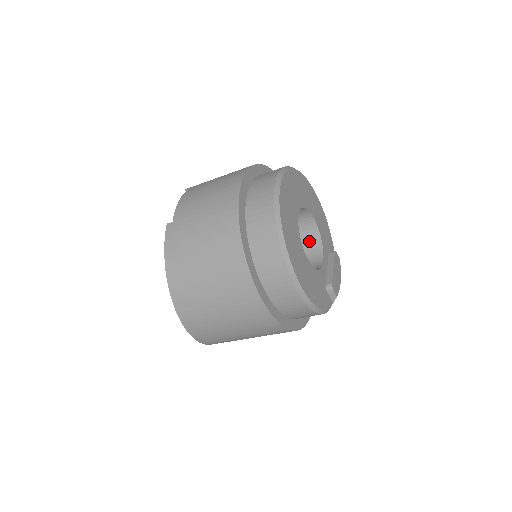
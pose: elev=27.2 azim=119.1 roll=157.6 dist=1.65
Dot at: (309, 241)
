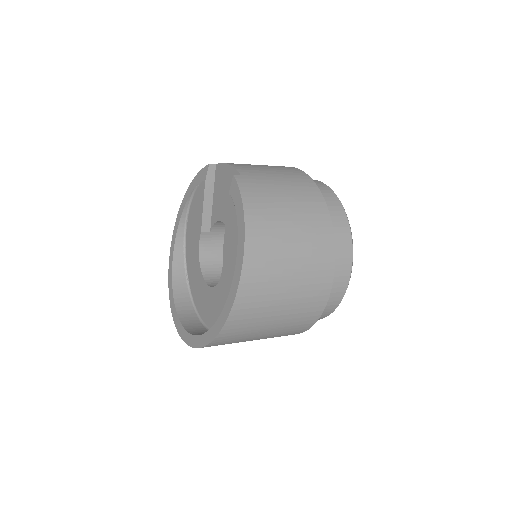
Dot at: occluded
